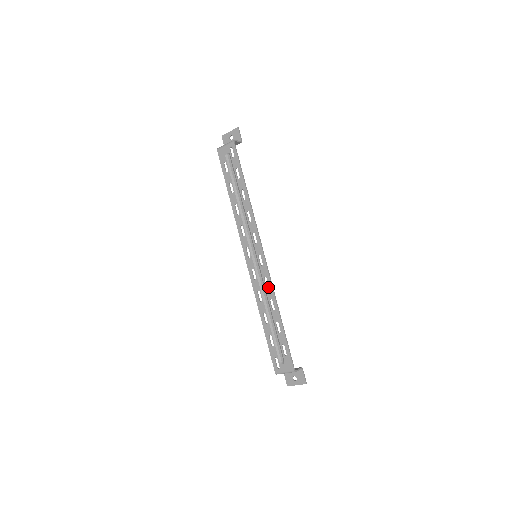
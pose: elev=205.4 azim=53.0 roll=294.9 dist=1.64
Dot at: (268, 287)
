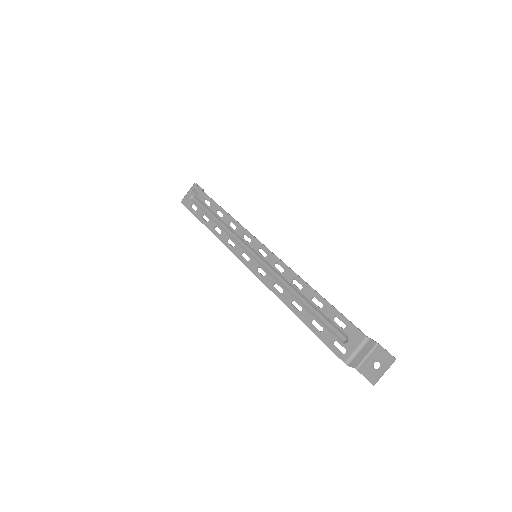
Dot at: occluded
